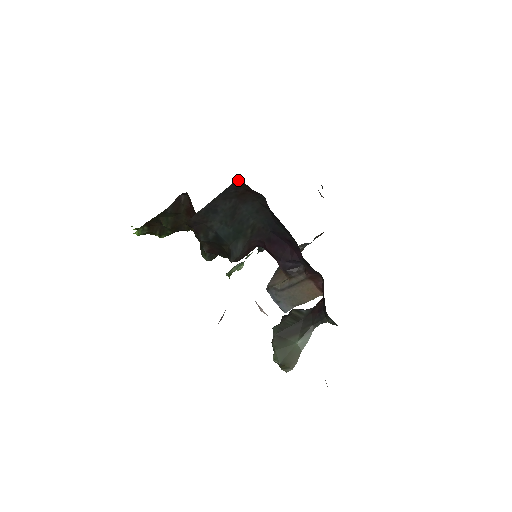
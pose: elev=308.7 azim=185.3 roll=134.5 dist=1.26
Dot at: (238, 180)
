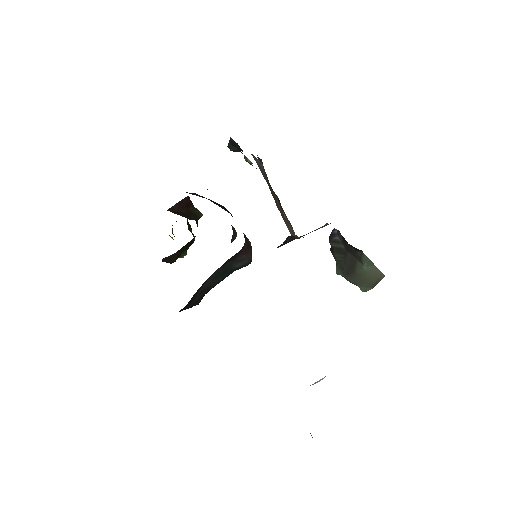
Dot at: occluded
